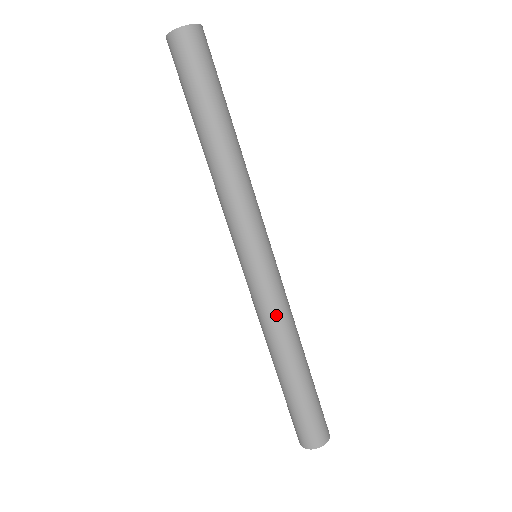
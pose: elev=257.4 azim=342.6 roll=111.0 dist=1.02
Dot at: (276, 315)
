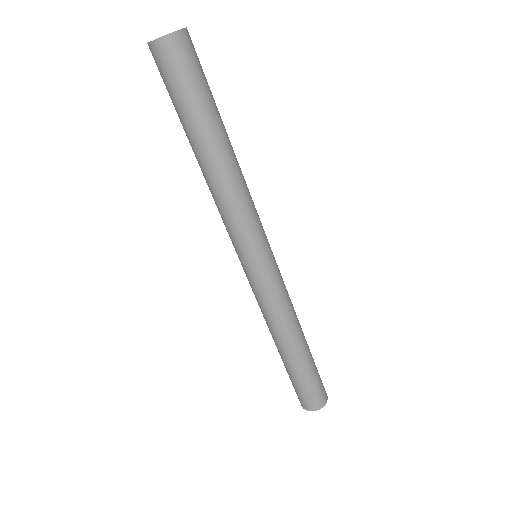
Dot at: (272, 311)
